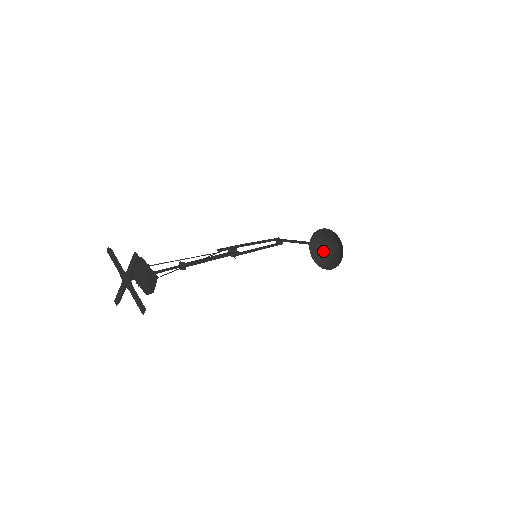
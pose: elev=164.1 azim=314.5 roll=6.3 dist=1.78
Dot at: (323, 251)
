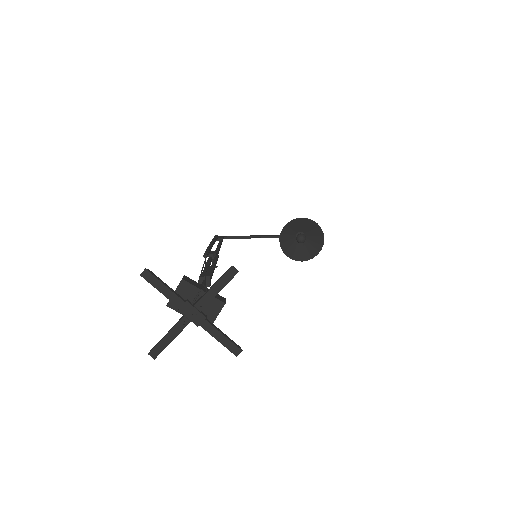
Dot at: (290, 243)
